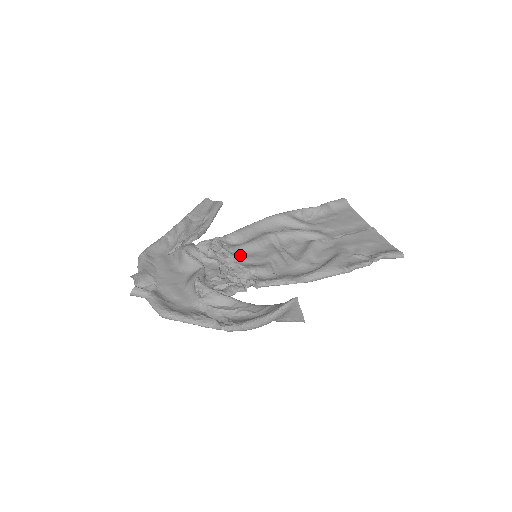
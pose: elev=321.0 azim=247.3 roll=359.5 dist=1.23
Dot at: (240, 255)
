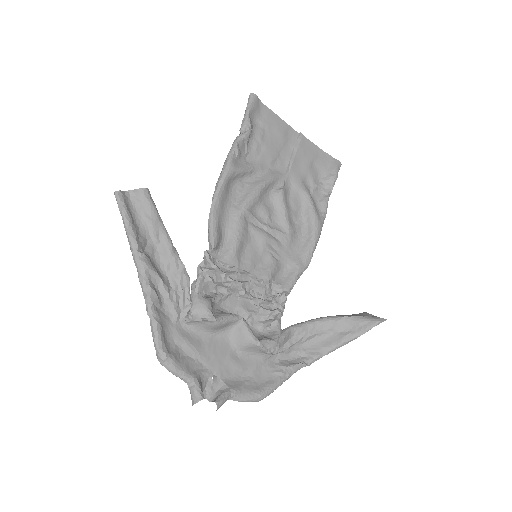
Dot at: (241, 266)
